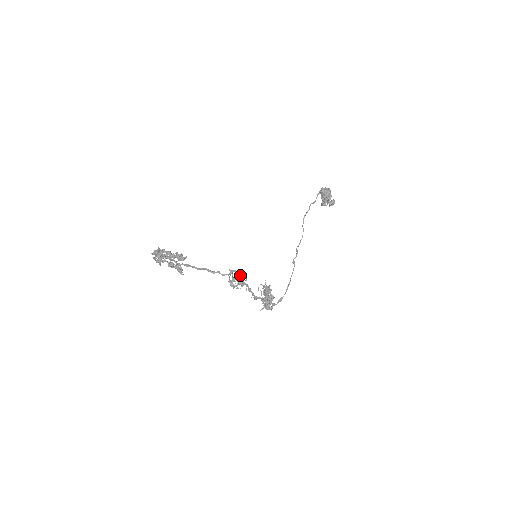
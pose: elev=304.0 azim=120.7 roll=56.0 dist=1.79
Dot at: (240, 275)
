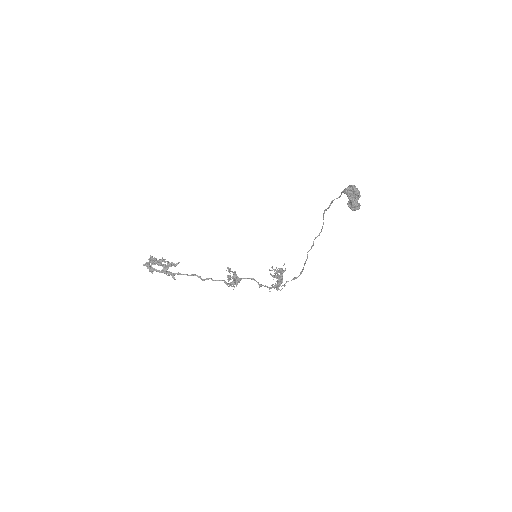
Dot at: (235, 276)
